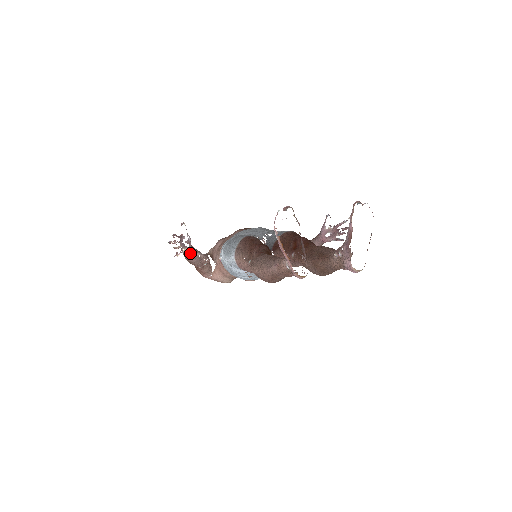
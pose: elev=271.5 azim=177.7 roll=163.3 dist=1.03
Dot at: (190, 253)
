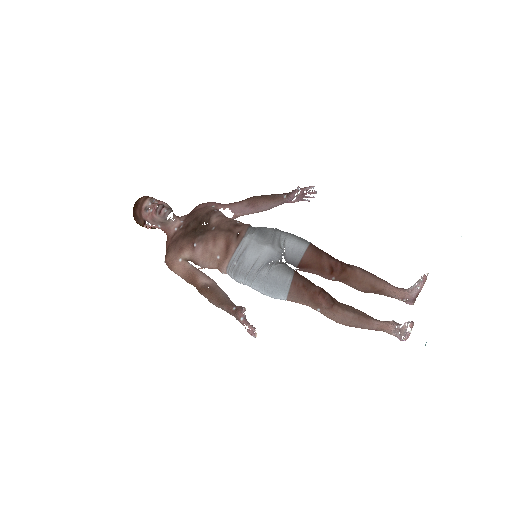
Dot at: occluded
